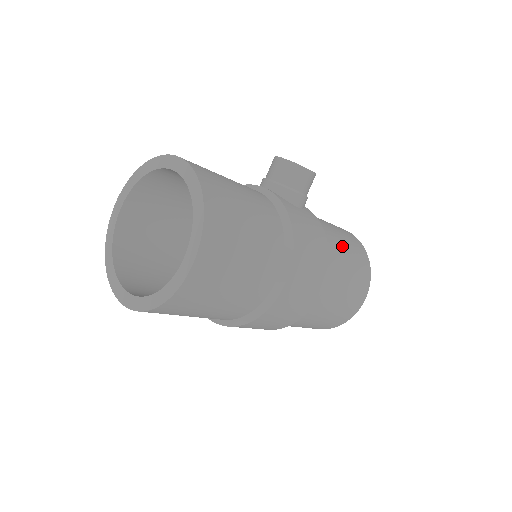
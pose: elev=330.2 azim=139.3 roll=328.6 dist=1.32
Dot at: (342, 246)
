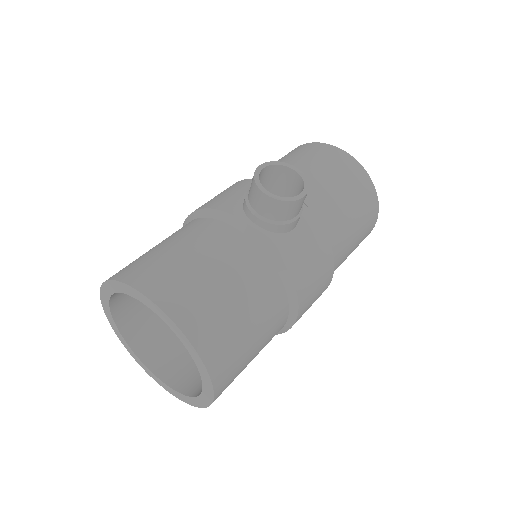
Dot at: (346, 216)
